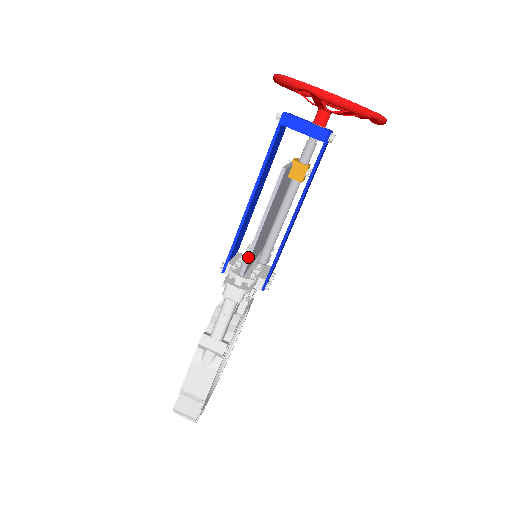
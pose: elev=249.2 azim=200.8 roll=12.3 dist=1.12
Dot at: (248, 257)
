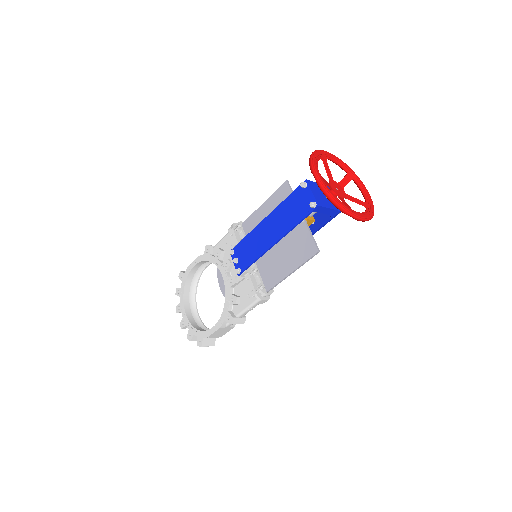
Dot at: (276, 285)
